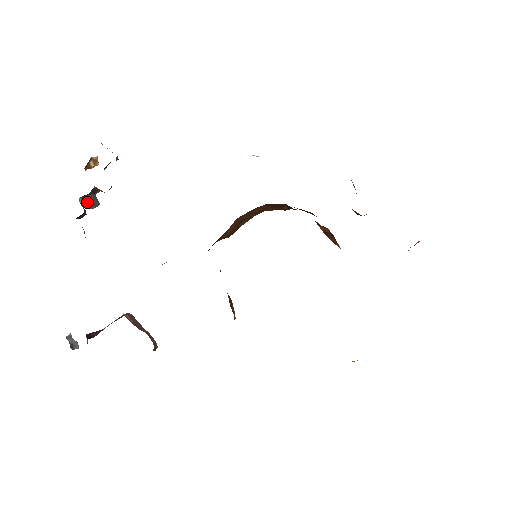
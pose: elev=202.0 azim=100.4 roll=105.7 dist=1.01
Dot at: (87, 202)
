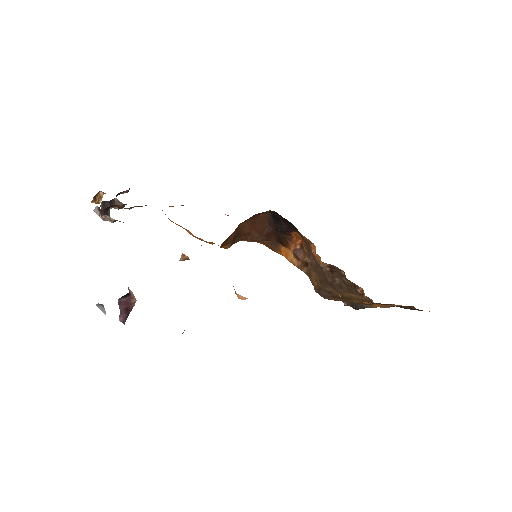
Dot at: occluded
